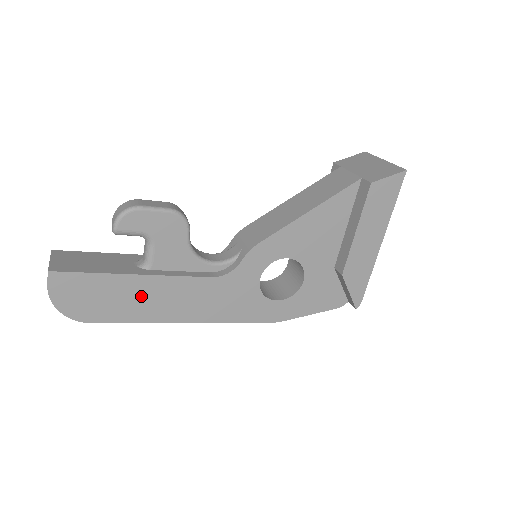
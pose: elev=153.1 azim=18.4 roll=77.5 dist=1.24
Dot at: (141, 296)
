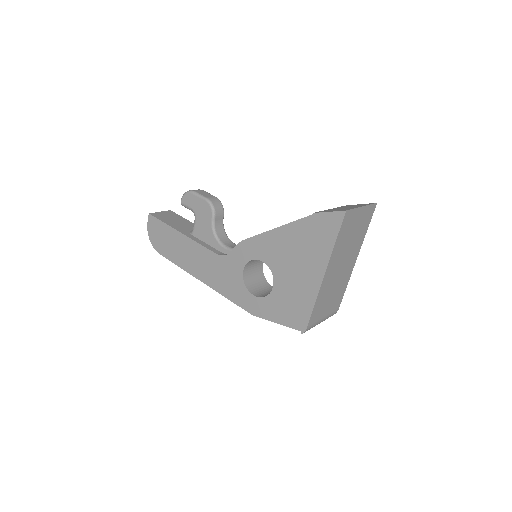
Dot at: (182, 248)
